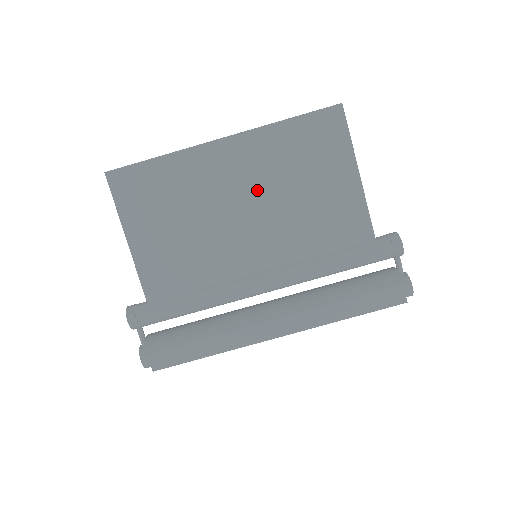
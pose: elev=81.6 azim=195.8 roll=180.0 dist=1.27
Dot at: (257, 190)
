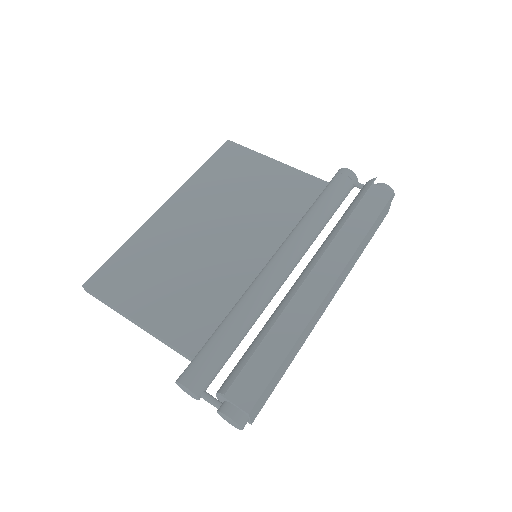
Dot at: (216, 214)
